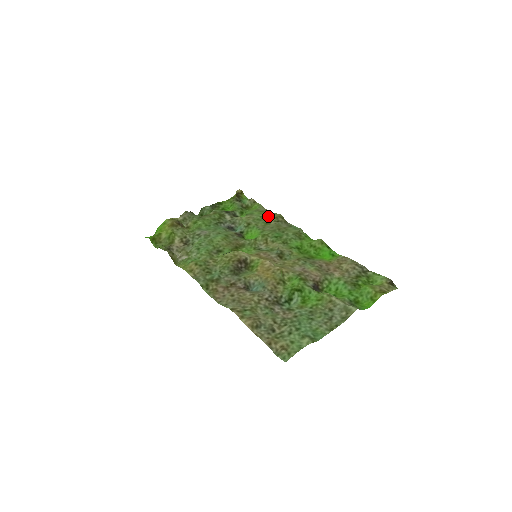
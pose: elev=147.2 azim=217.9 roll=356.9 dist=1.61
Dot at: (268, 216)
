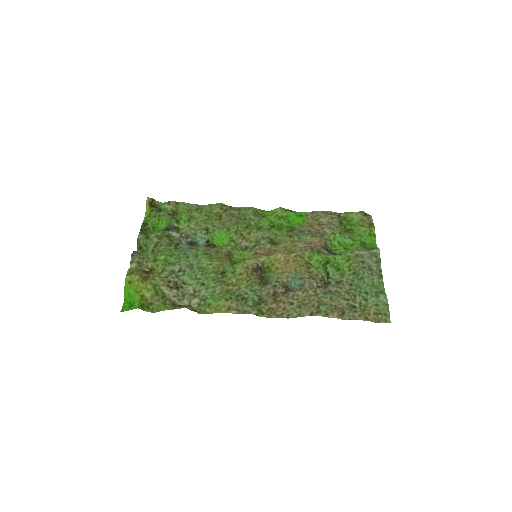
Dot at: (212, 211)
